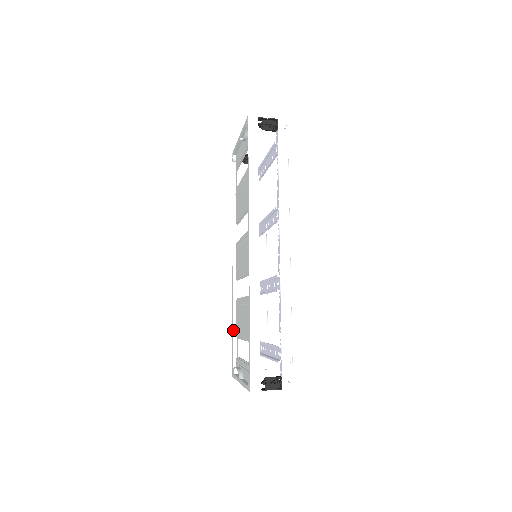
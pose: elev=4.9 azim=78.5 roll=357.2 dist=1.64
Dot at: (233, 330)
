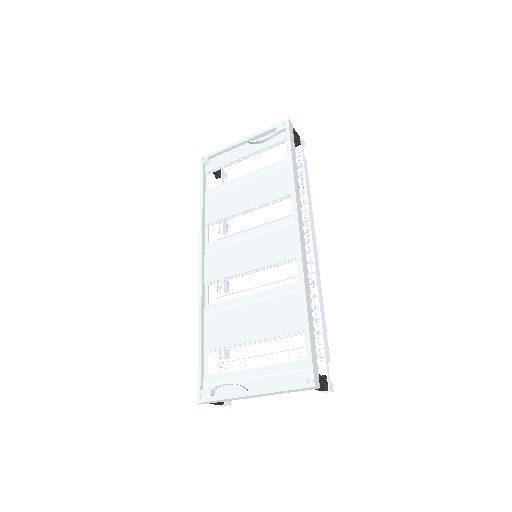
Dot at: (201, 342)
